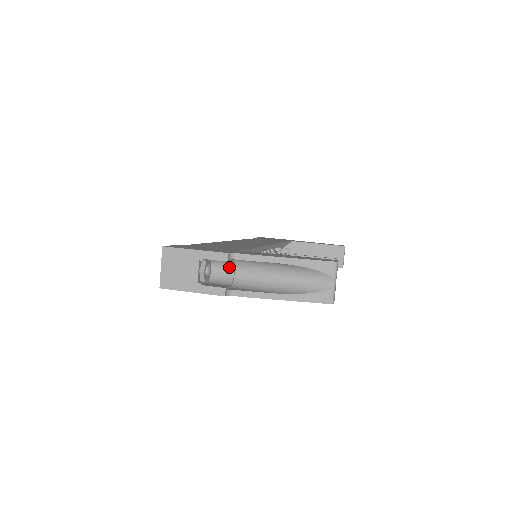
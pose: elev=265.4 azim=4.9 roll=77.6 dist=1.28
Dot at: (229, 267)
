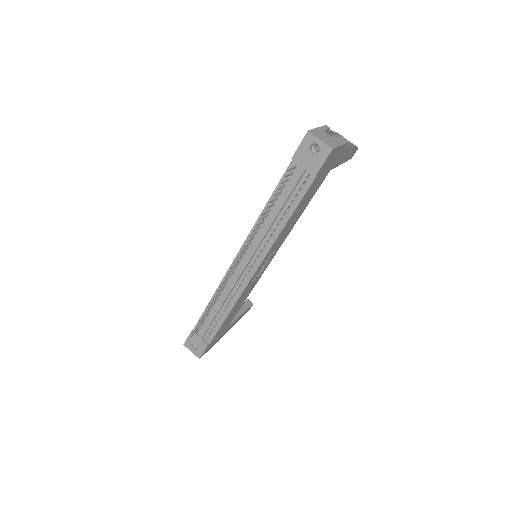
Dot at: occluded
